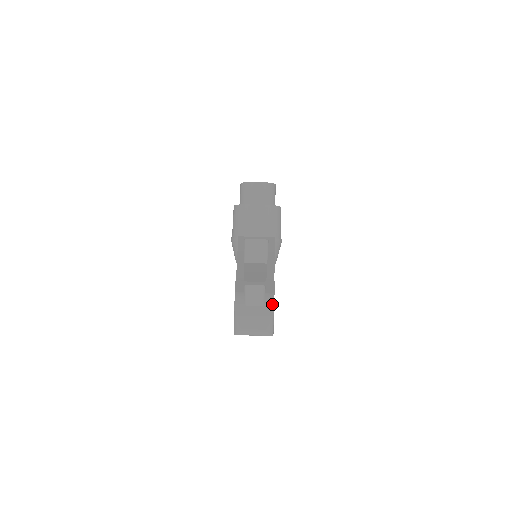
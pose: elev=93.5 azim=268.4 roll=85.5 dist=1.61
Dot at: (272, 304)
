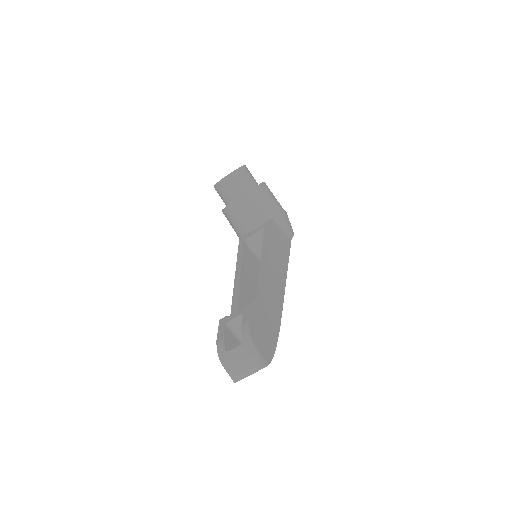
Dot at: (249, 337)
